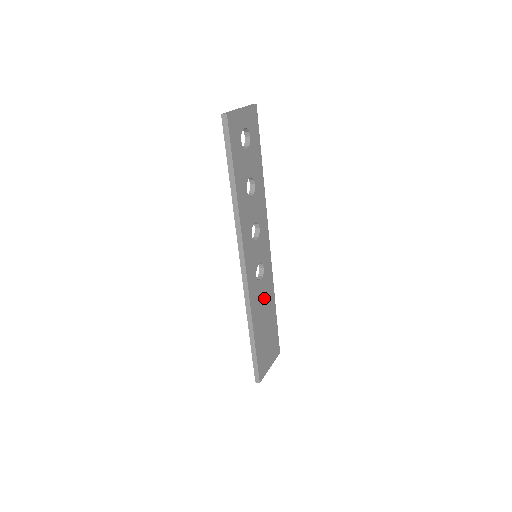
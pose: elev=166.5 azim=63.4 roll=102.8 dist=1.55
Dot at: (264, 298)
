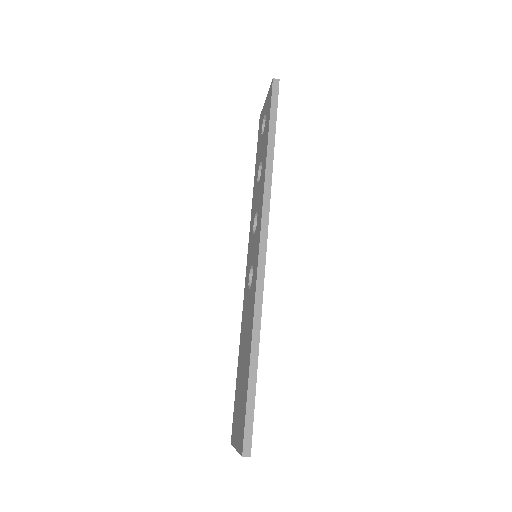
Dot at: occluded
